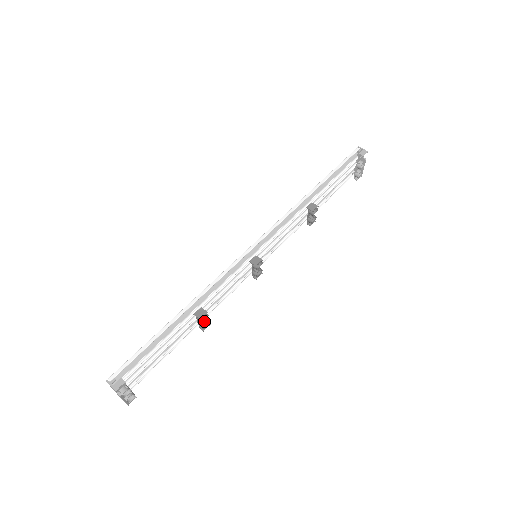
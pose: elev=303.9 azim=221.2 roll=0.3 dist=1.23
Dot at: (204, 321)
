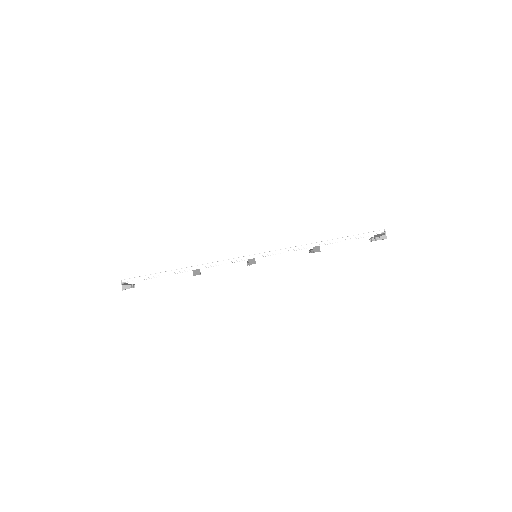
Dot at: occluded
